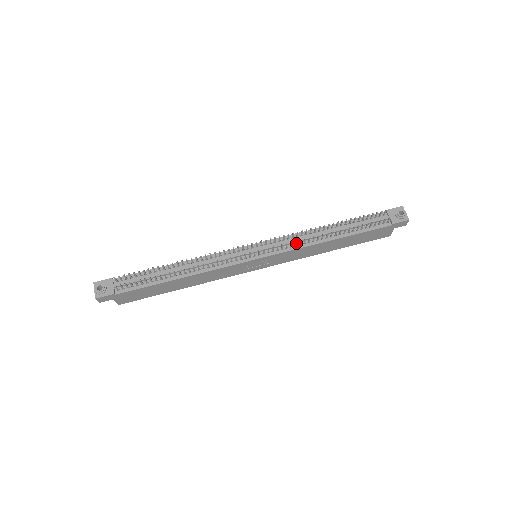
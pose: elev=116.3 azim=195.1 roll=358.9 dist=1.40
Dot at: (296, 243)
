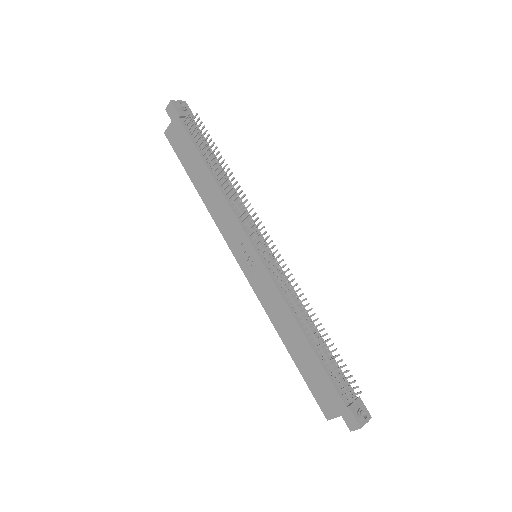
Dot at: (288, 289)
